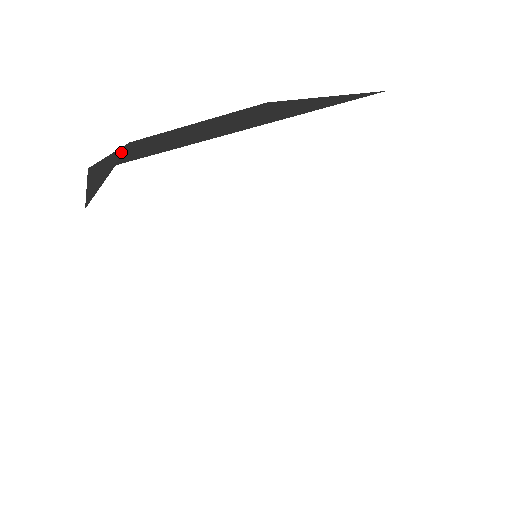
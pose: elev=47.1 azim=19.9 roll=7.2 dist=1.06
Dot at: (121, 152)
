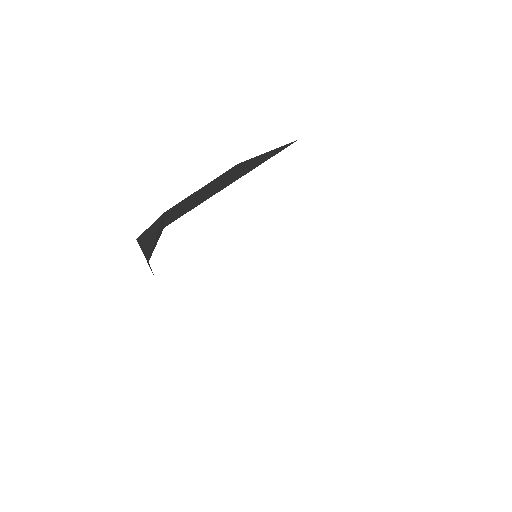
Dot at: (160, 221)
